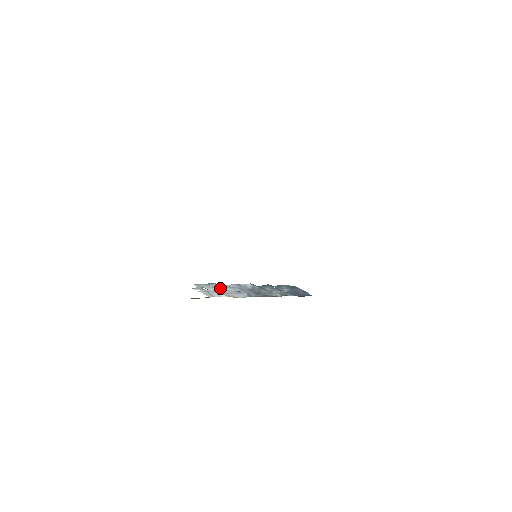
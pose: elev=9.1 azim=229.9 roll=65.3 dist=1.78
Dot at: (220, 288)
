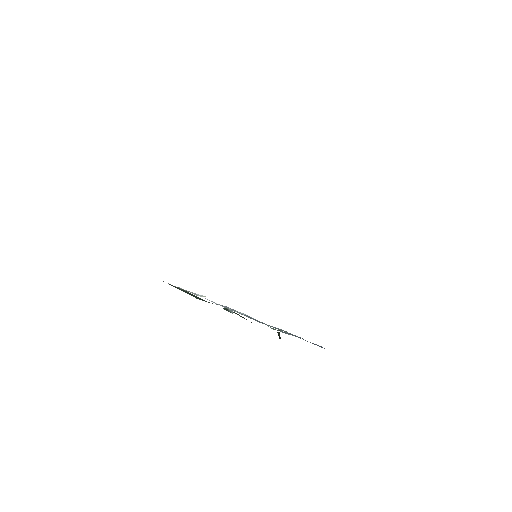
Dot at: occluded
